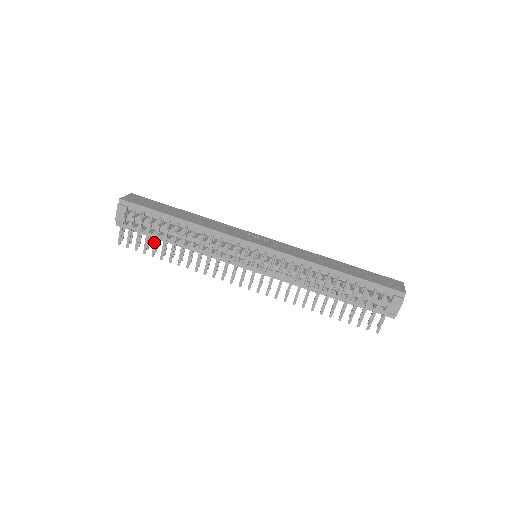
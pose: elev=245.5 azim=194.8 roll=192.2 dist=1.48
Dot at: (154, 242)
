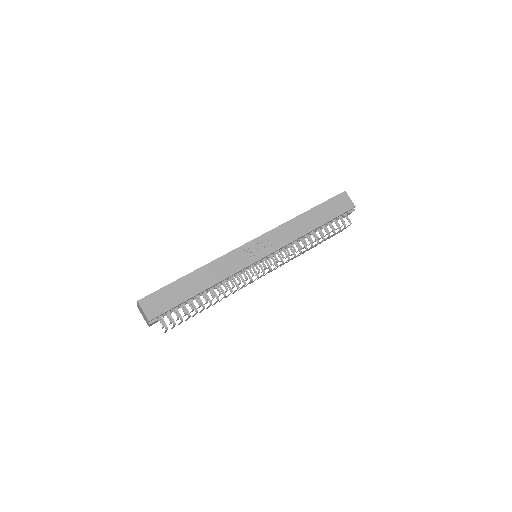
Dot at: occluded
